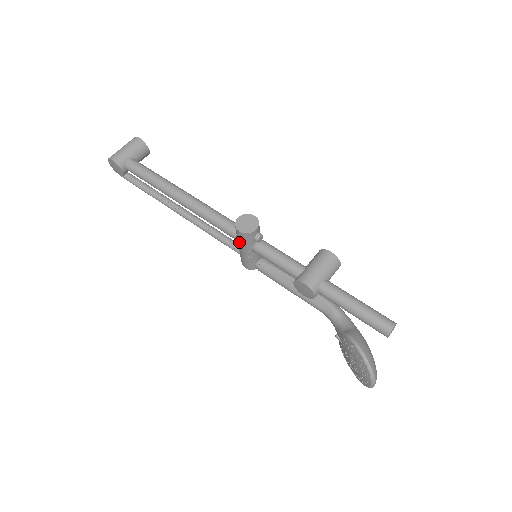
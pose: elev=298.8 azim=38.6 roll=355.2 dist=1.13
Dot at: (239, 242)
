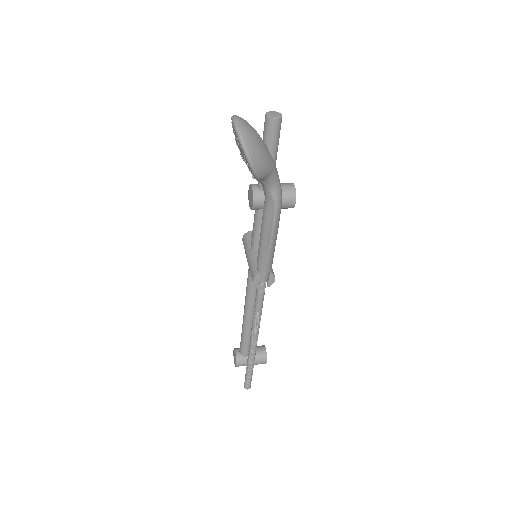
Dot at: (245, 253)
